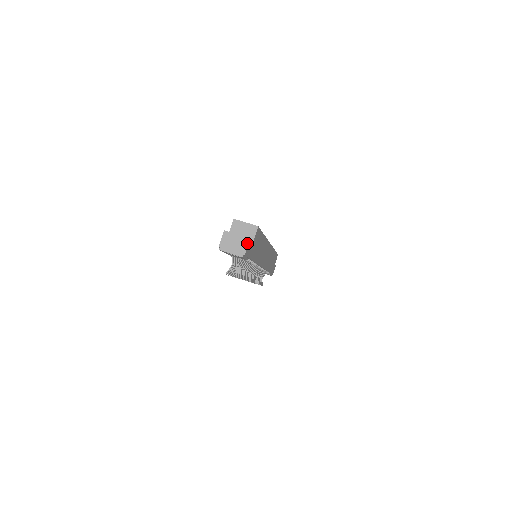
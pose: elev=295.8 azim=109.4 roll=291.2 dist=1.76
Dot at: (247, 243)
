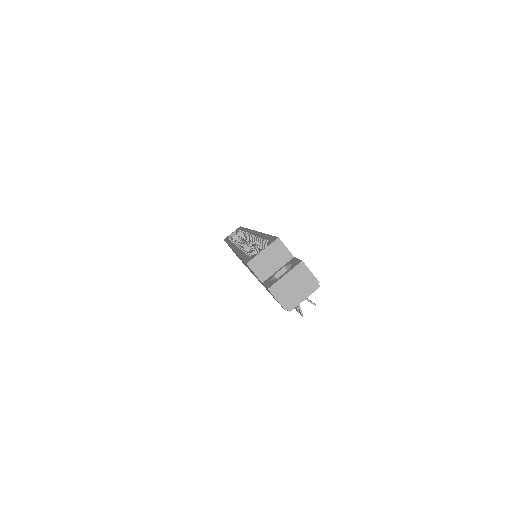
Dot at: (306, 269)
